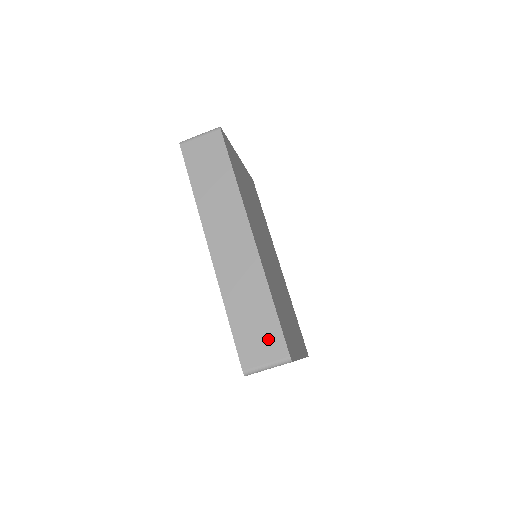
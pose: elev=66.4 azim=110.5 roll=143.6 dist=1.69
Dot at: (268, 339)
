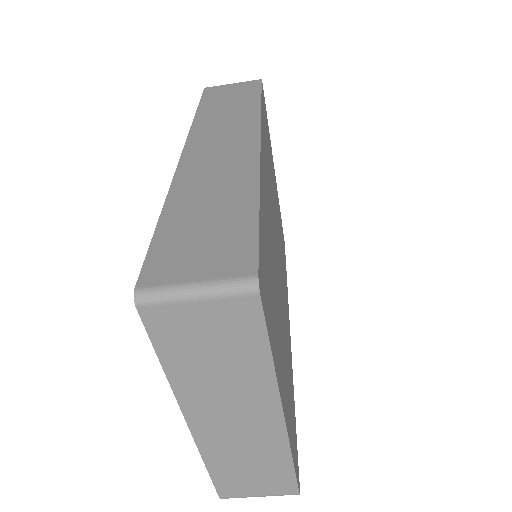
Dot at: (222, 245)
